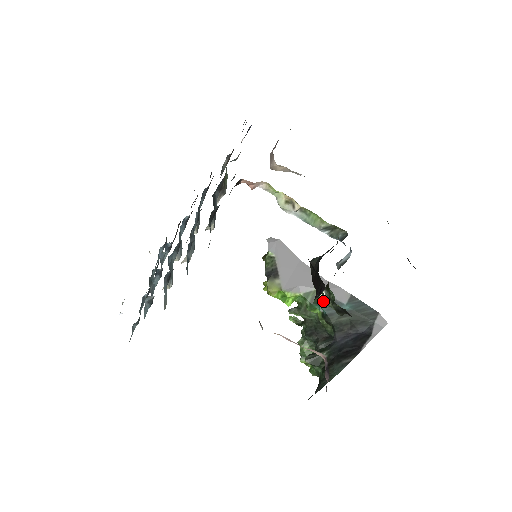
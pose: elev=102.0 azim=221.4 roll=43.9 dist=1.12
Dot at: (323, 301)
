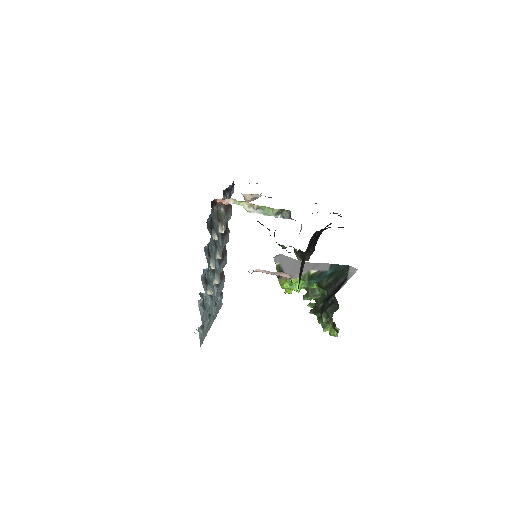
Dot at: occluded
